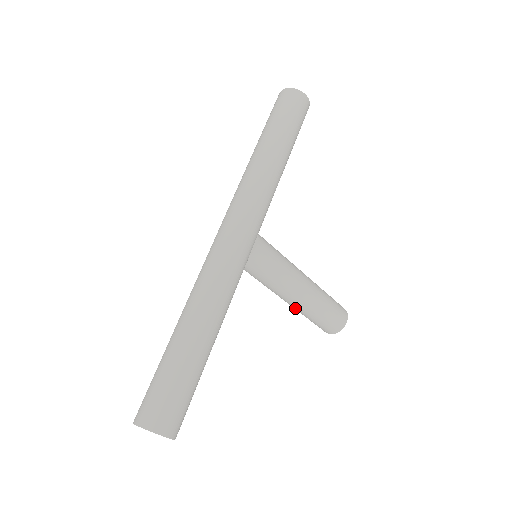
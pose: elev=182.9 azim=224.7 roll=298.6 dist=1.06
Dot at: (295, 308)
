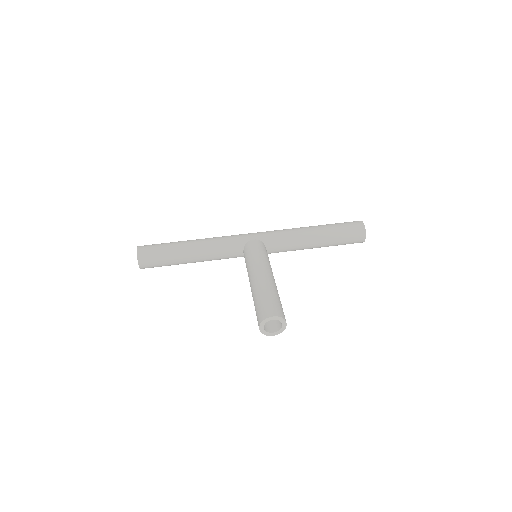
Dot at: occluded
